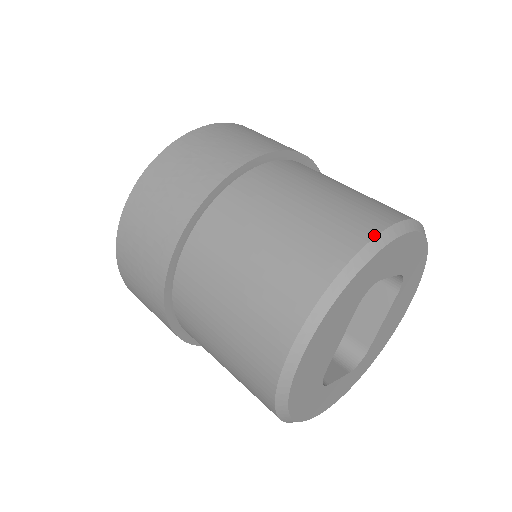
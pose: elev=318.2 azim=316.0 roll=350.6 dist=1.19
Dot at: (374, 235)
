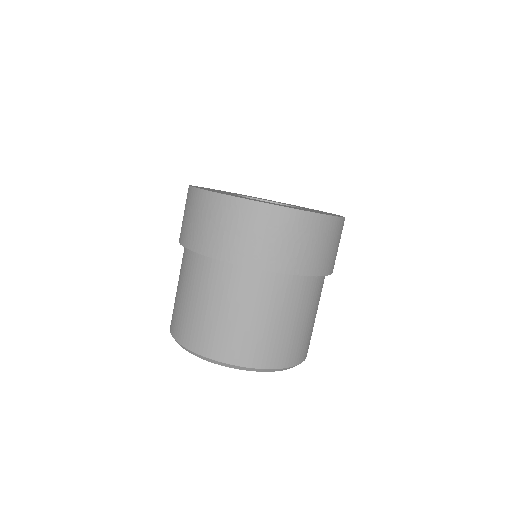
Dot at: (289, 366)
